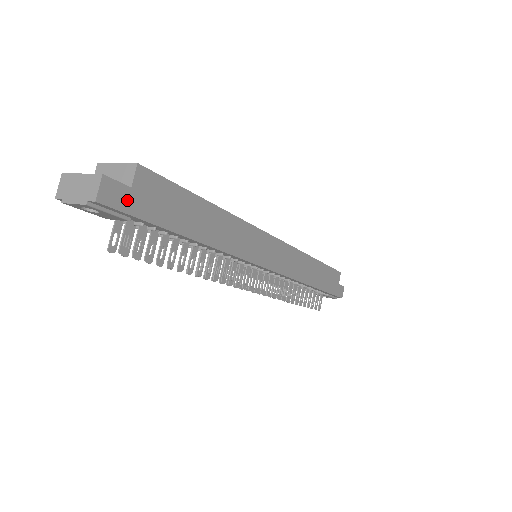
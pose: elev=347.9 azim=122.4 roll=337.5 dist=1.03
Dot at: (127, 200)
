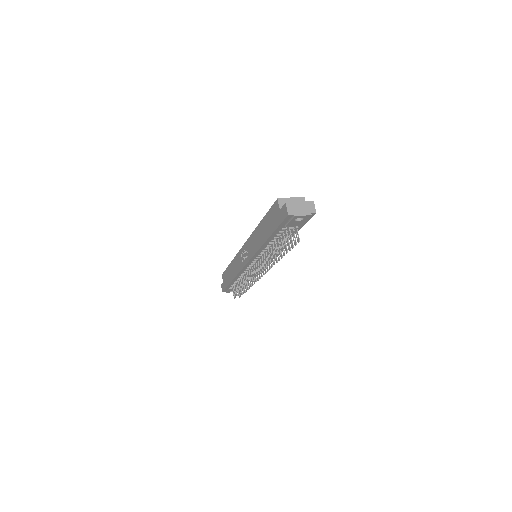
Dot at: occluded
